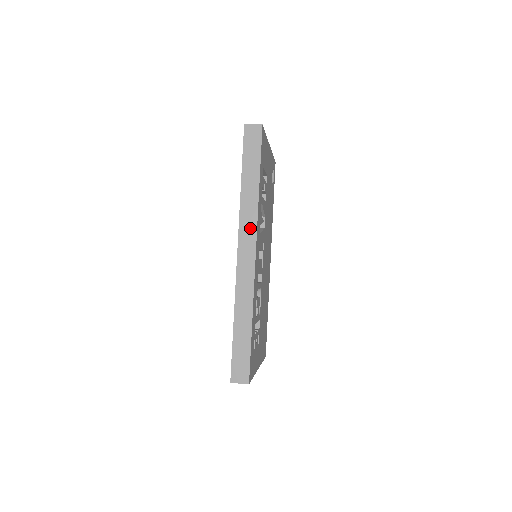
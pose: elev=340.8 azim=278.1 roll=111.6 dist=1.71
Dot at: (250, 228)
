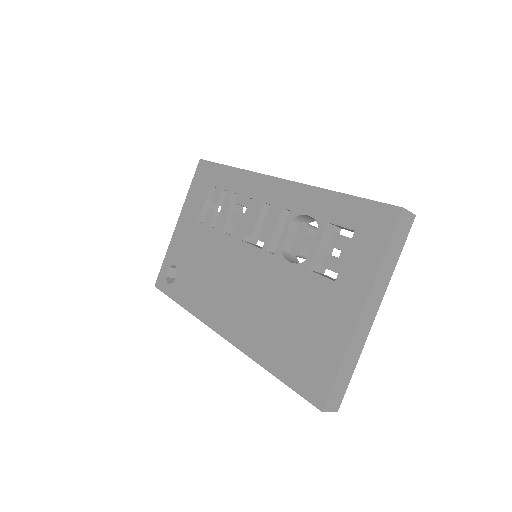
Dot at: occluded
